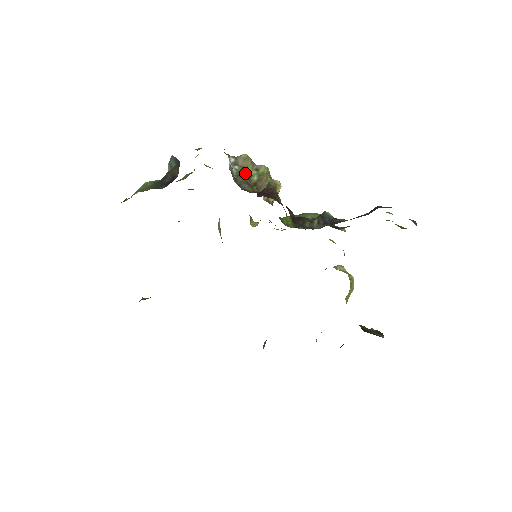
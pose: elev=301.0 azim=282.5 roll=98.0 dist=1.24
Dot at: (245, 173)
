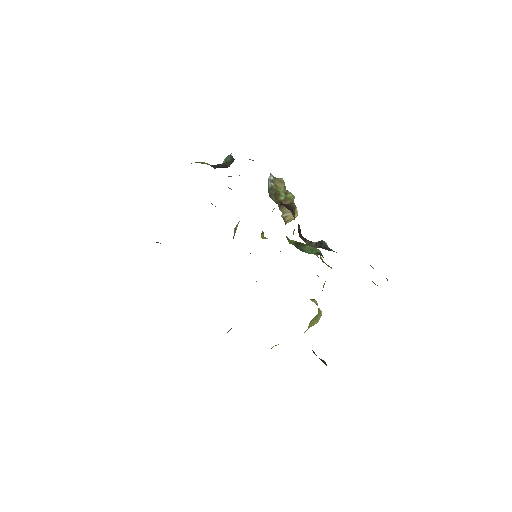
Dot at: (277, 190)
